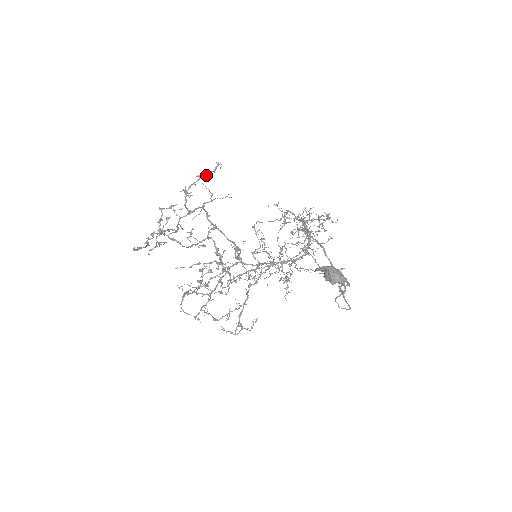
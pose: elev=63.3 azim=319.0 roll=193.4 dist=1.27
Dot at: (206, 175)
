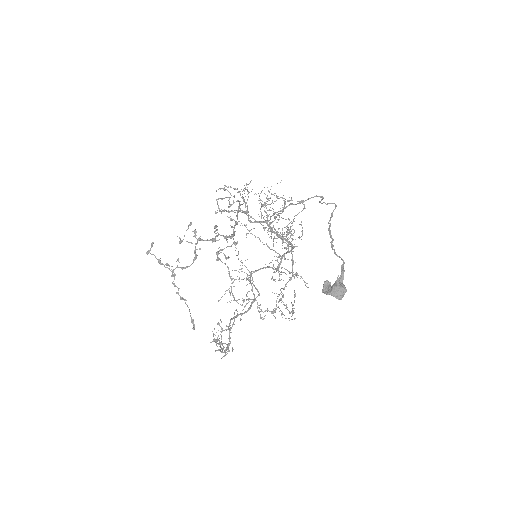
Dot at: (221, 336)
